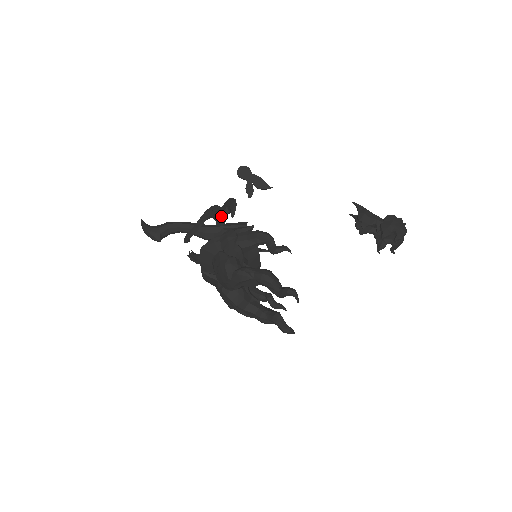
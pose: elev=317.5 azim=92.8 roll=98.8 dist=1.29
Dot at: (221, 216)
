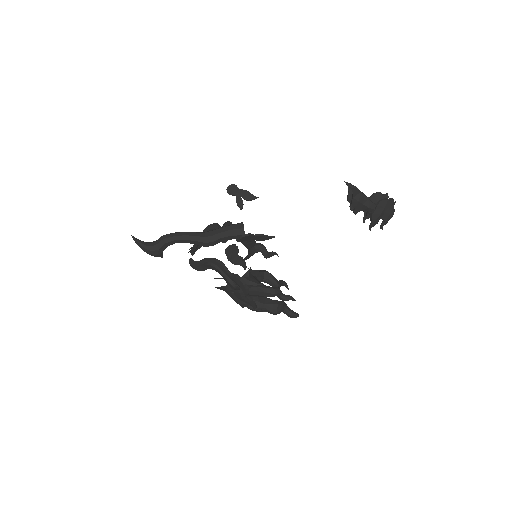
Dot at: (233, 288)
